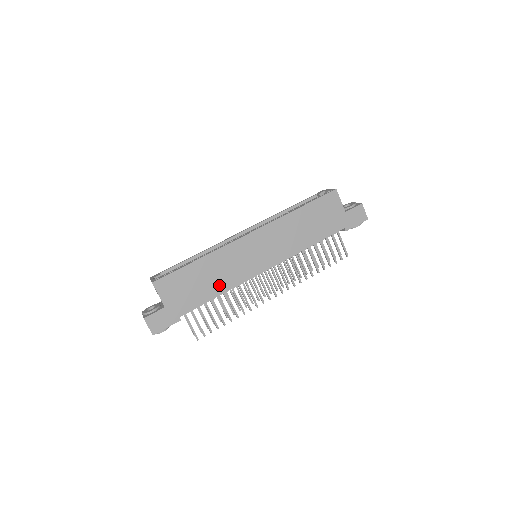
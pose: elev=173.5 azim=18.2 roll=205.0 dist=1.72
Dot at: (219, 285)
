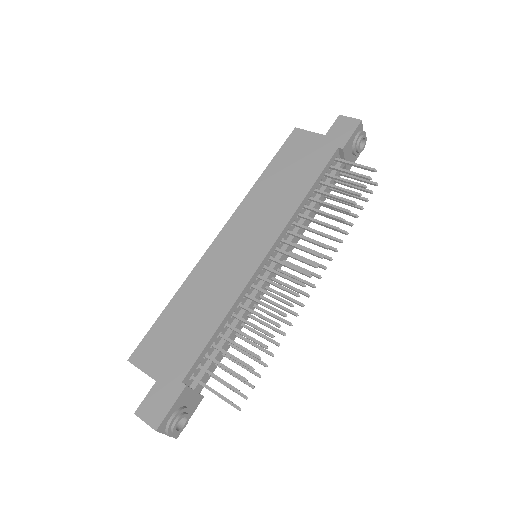
Dot at: (215, 310)
